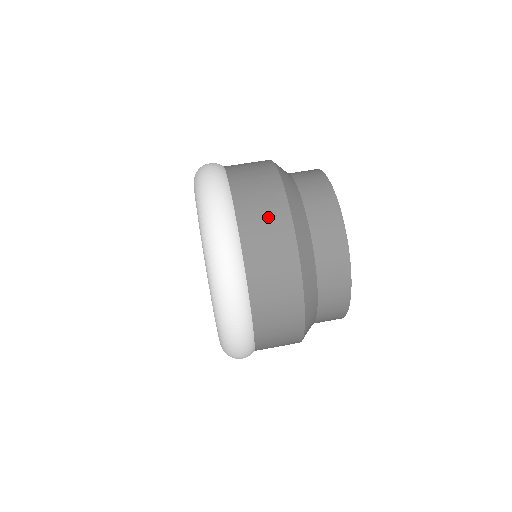
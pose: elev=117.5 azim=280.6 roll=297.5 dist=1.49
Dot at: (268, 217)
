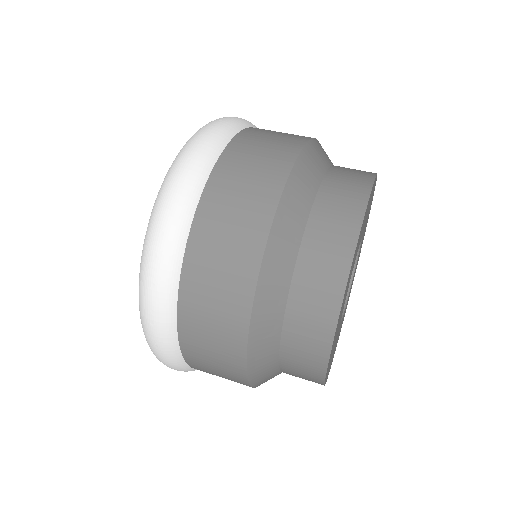
Dot at: (266, 153)
